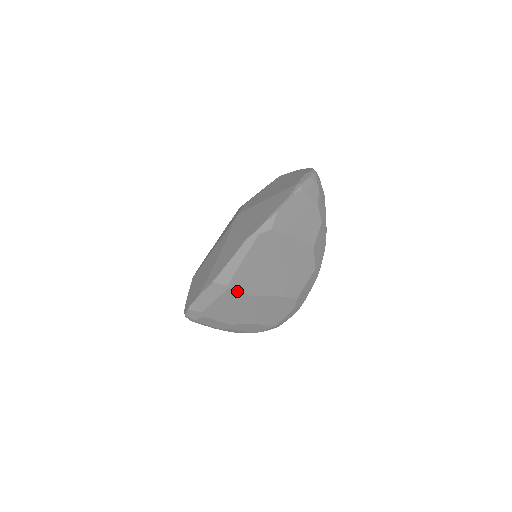
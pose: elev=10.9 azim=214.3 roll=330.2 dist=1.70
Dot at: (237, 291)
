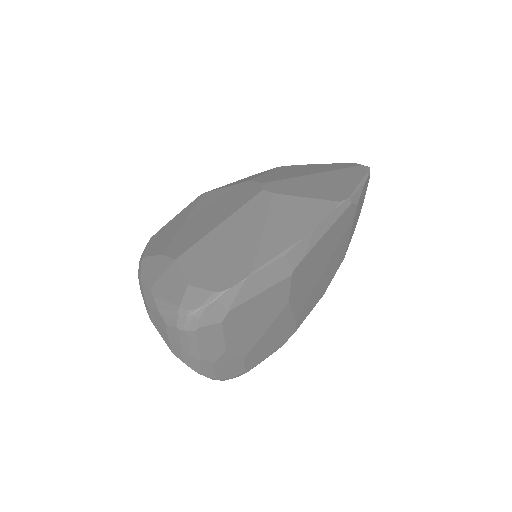
Dot at: (289, 287)
